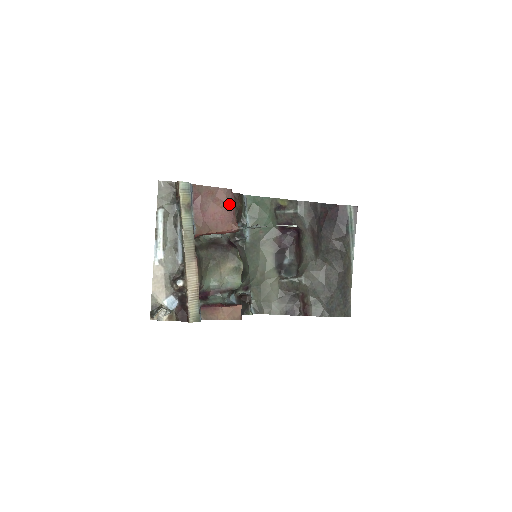
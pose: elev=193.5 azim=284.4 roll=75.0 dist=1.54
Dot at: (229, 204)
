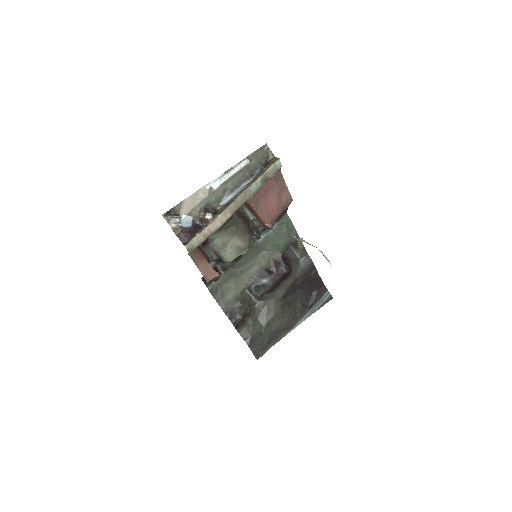
Dot at: (283, 207)
